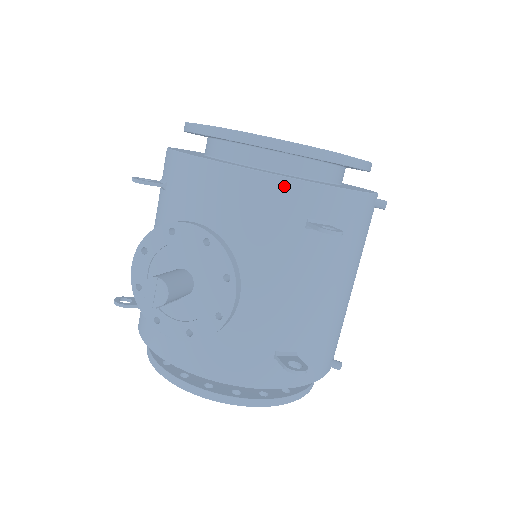
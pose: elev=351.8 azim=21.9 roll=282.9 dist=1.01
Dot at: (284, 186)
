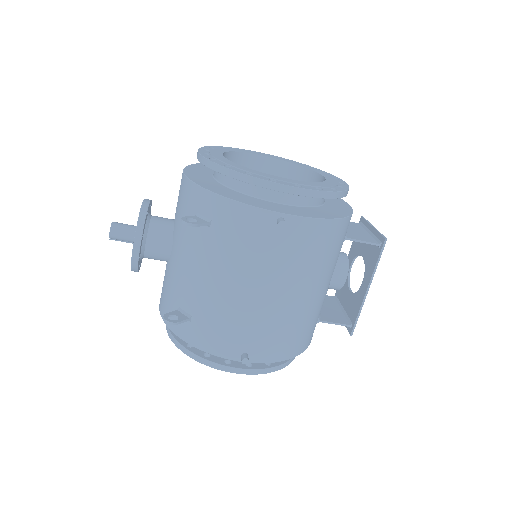
Dot at: (190, 187)
